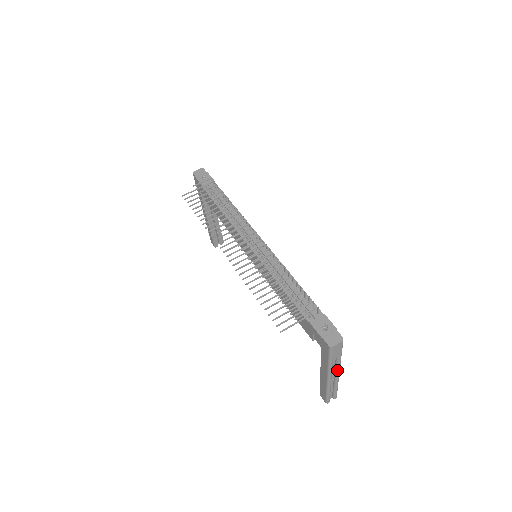
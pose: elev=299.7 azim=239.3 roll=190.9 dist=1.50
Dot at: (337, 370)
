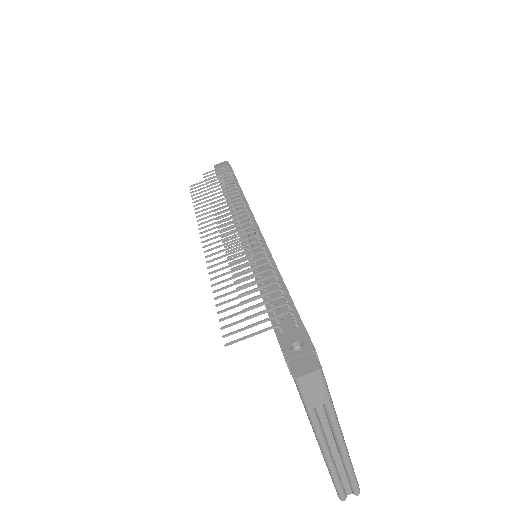
Dot at: (335, 435)
